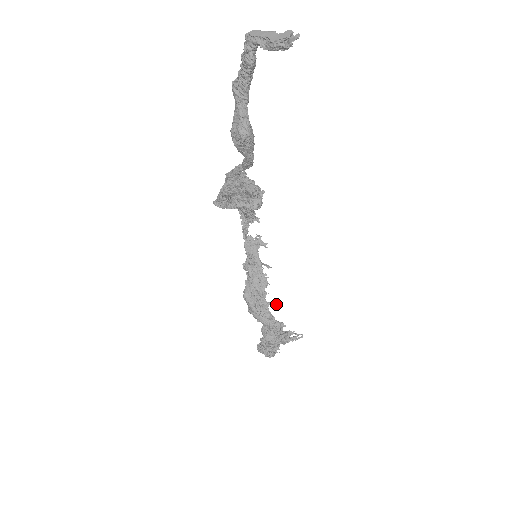
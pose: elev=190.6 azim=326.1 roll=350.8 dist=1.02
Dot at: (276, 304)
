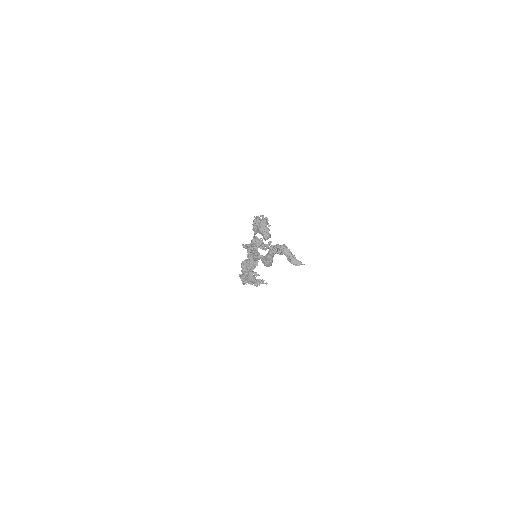
Dot at: occluded
